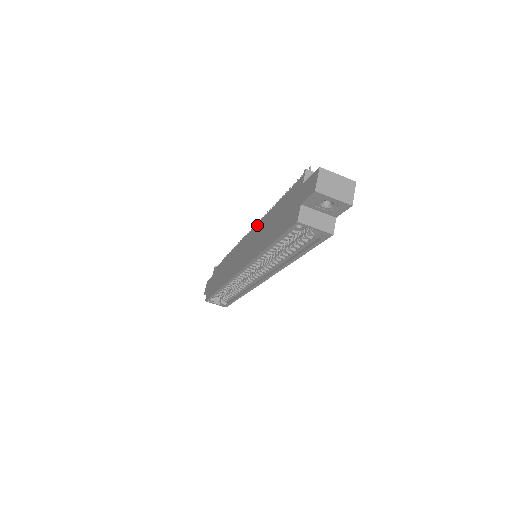
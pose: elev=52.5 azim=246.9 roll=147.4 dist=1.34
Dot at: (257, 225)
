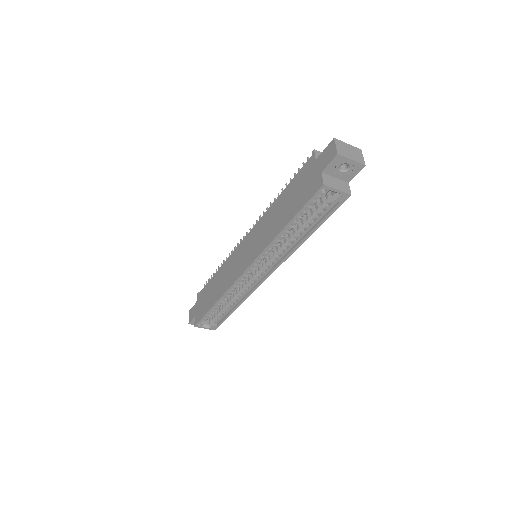
Dot at: (258, 223)
